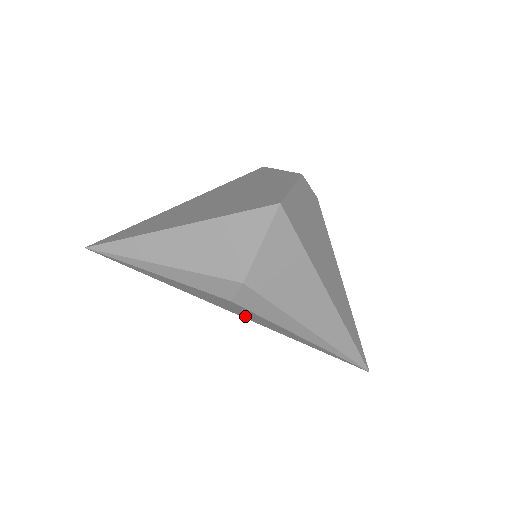
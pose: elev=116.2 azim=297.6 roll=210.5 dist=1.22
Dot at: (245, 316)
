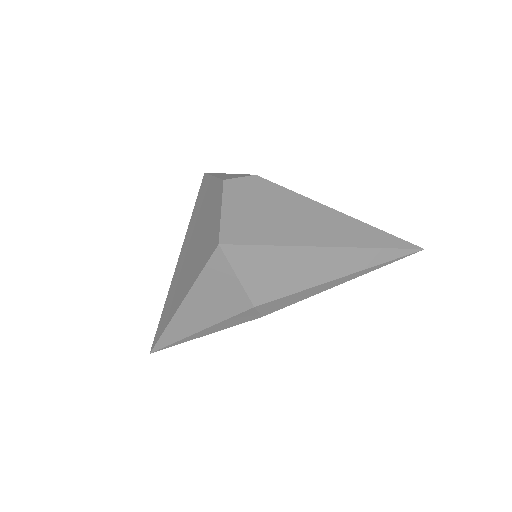
Dot at: occluded
